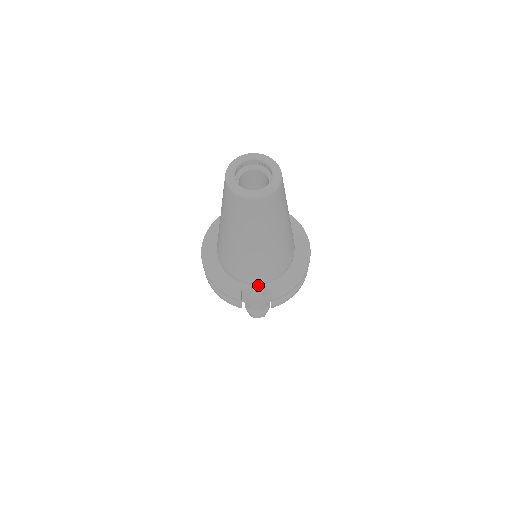
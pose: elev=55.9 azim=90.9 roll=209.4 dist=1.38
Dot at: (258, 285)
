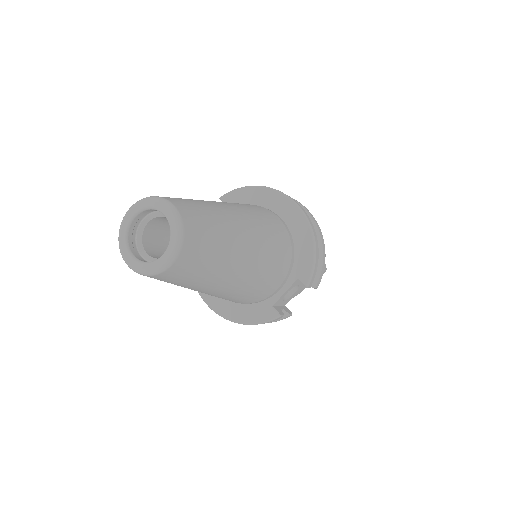
Dot at: (282, 287)
